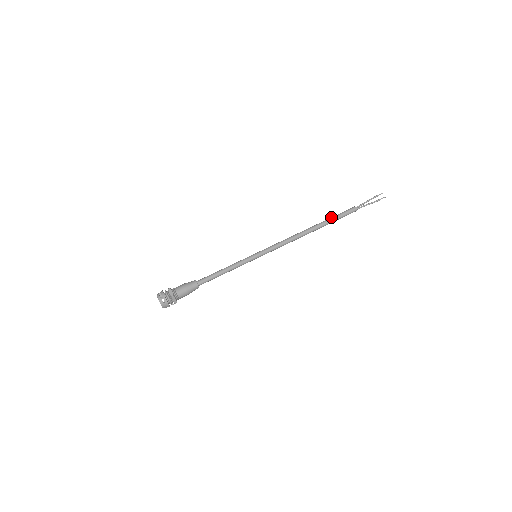
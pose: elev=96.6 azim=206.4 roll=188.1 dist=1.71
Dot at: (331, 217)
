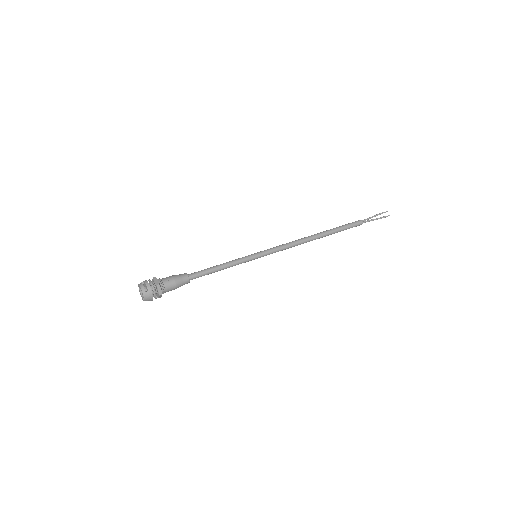
Dot at: (336, 227)
